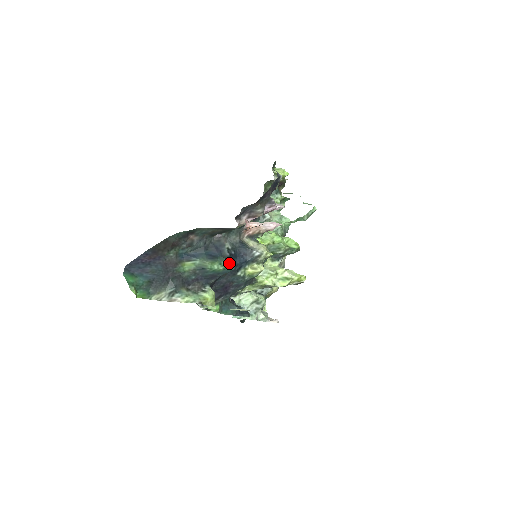
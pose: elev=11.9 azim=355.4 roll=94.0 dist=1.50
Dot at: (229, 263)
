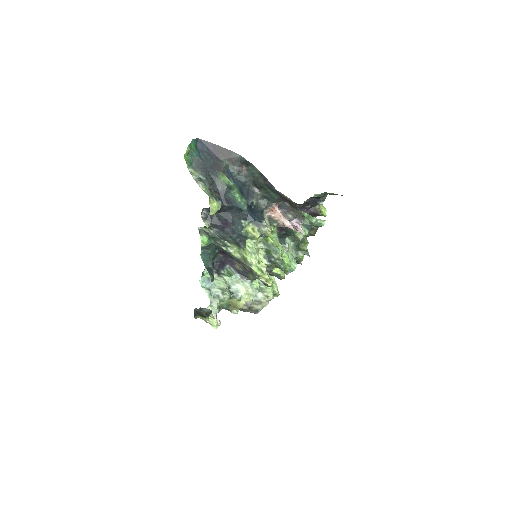
Dot at: (246, 204)
